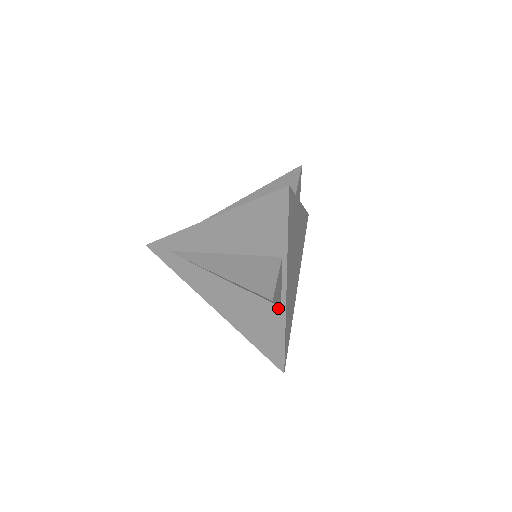
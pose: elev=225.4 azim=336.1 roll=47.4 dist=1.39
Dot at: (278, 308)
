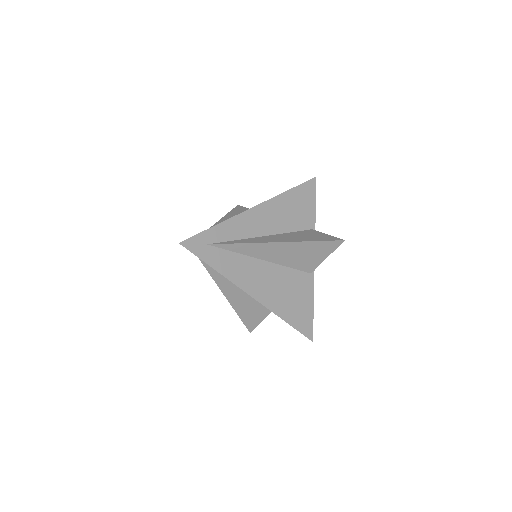
Dot at: (309, 275)
